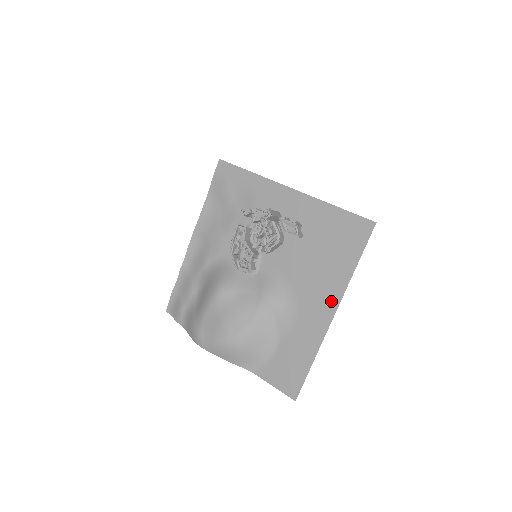
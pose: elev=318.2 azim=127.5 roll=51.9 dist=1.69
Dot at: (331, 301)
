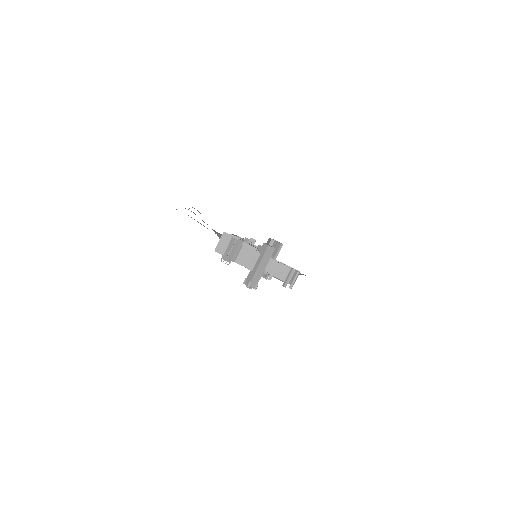
Dot at: occluded
